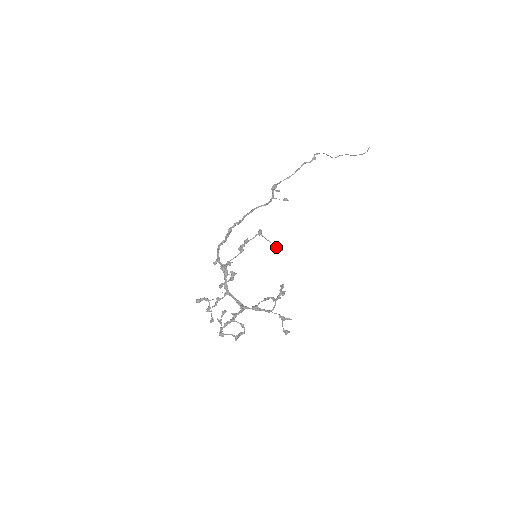
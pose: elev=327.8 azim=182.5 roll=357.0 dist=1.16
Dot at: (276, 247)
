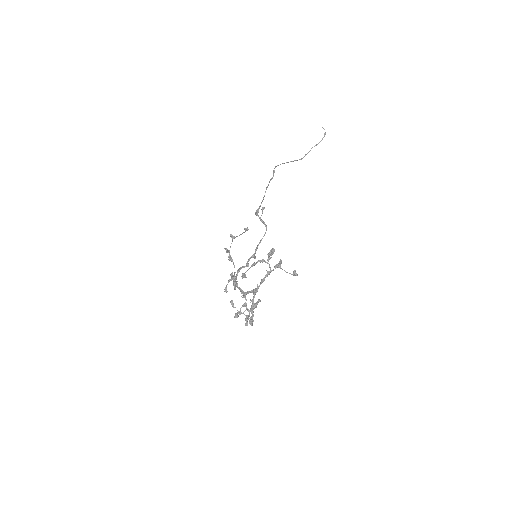
Dot at: (244, 232)
